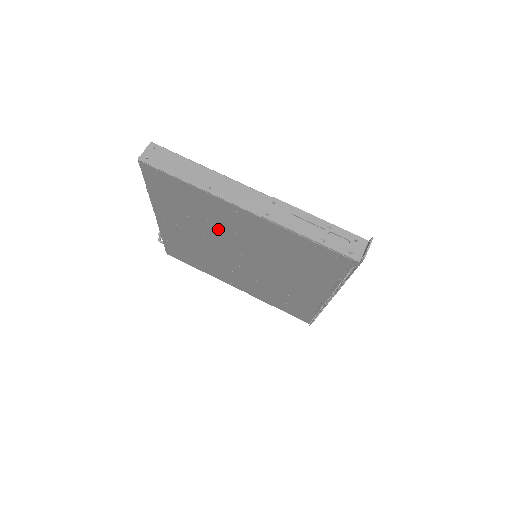
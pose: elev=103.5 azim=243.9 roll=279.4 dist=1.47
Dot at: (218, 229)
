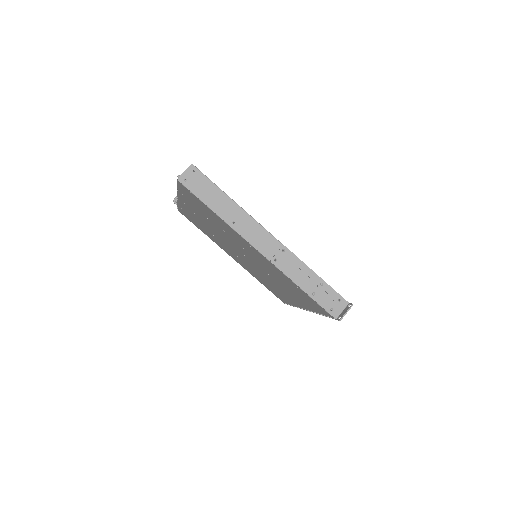
Dot at: (230, 238)
